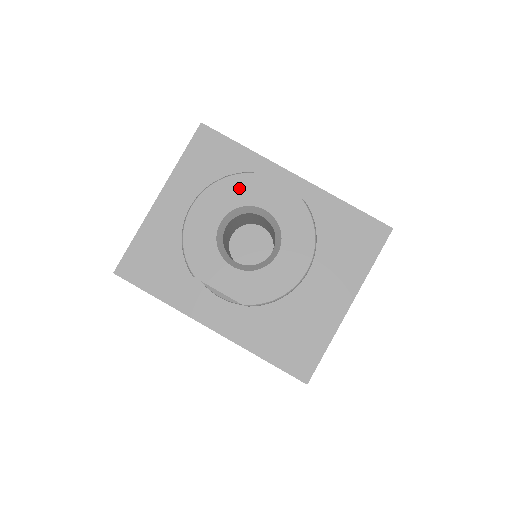
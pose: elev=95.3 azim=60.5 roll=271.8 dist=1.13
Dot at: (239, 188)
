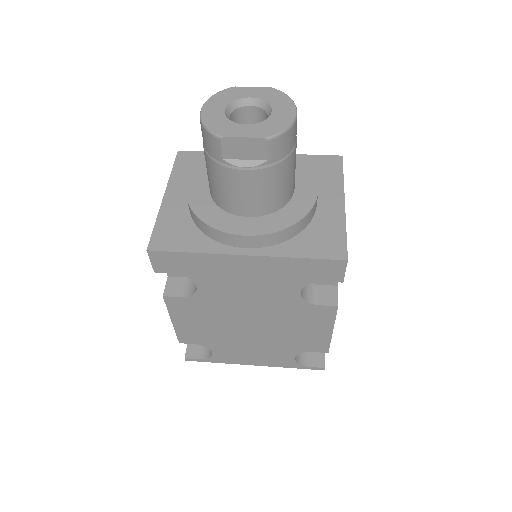
Dot at: (228, 94)
